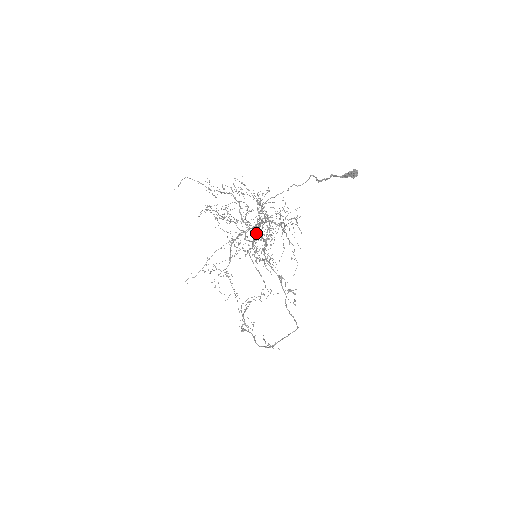
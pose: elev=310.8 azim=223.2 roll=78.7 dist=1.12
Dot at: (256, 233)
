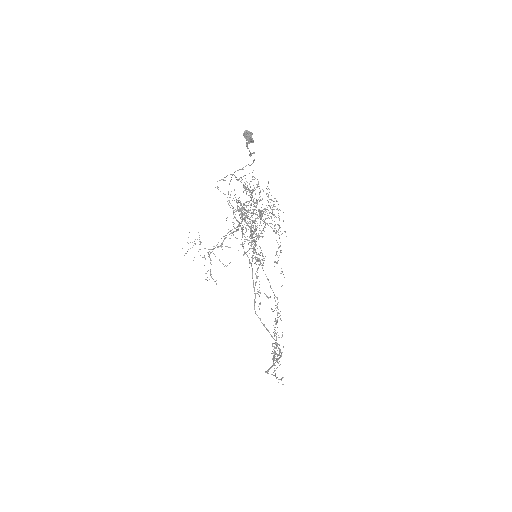
Dot at: (250, 227)
